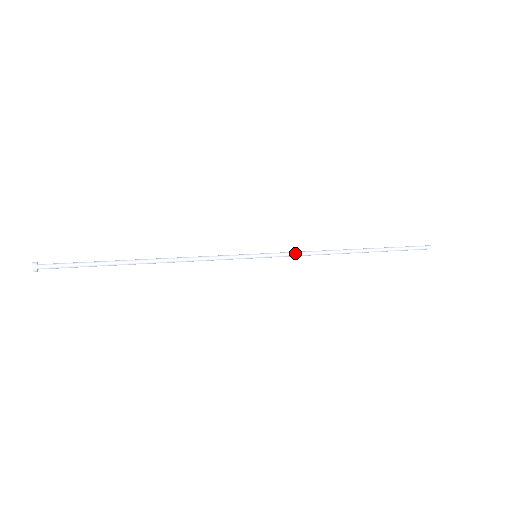
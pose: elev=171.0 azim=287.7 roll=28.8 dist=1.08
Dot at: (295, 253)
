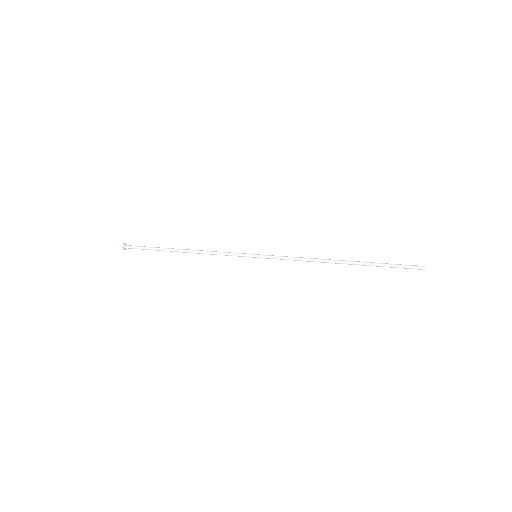
Dot at: (286, 259)
